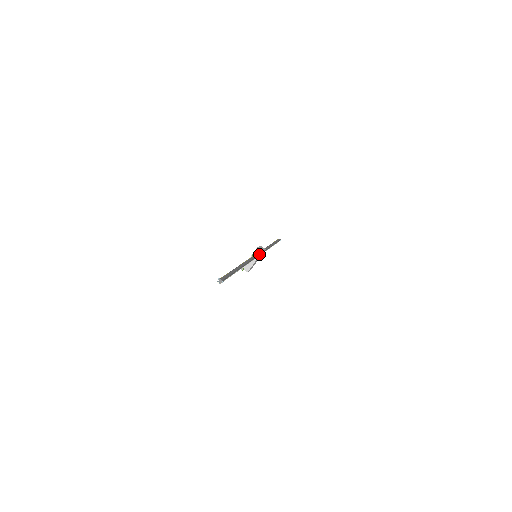
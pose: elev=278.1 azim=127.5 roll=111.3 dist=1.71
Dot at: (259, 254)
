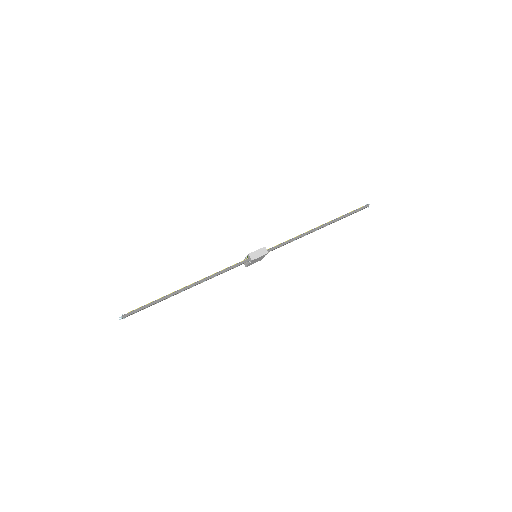
Dot at: (250, 260)
